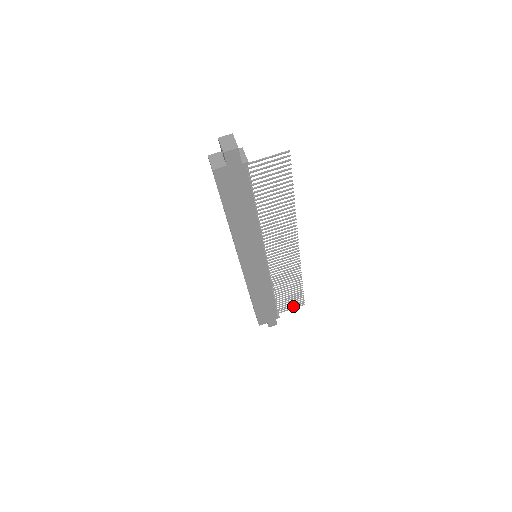
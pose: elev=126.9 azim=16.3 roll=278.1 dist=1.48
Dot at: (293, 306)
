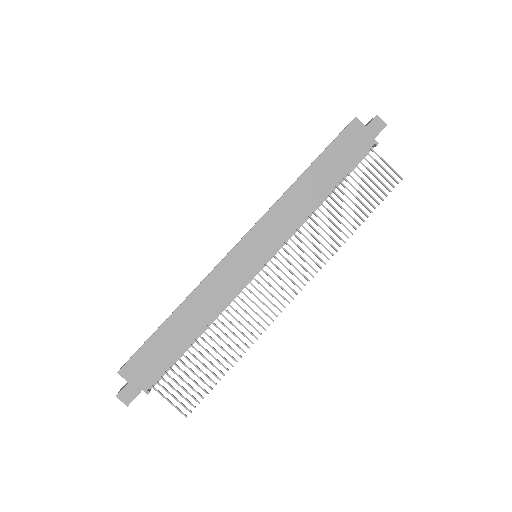
Dot at: (177, 399)
